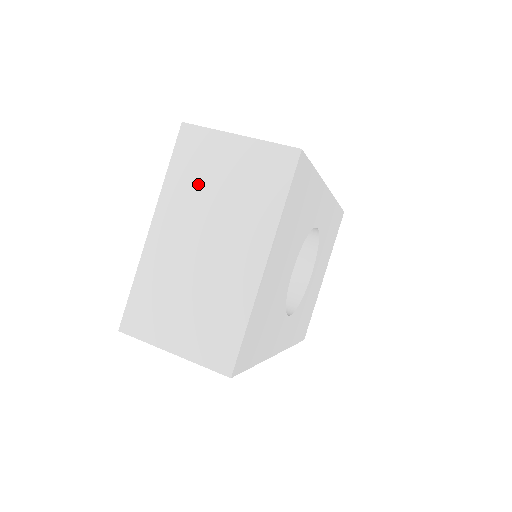
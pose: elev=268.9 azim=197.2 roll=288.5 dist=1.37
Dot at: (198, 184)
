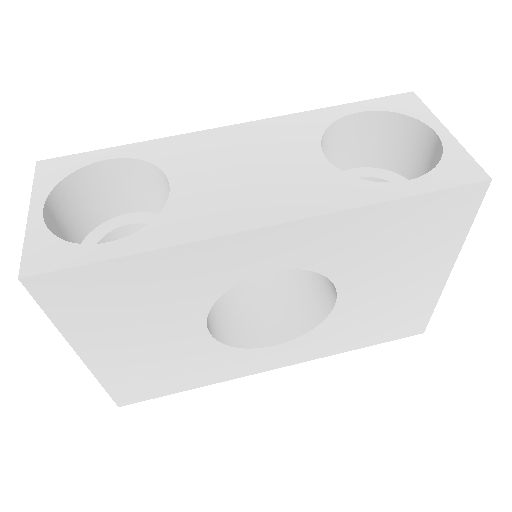
Dot at: occluded
